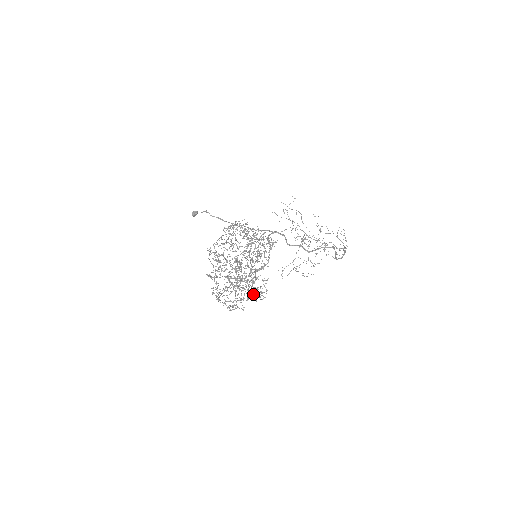
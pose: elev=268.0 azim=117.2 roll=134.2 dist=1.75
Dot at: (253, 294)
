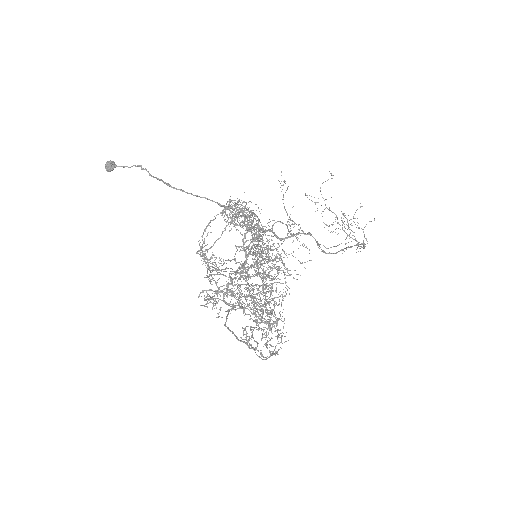
Dot at: occluded
